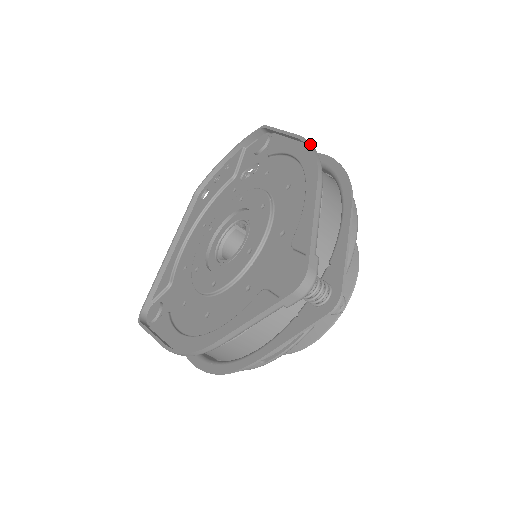
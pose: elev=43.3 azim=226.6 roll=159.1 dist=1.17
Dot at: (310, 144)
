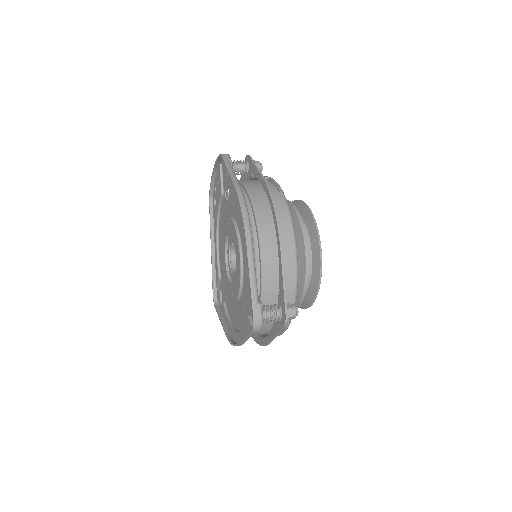
Dot at: (239, 203)
